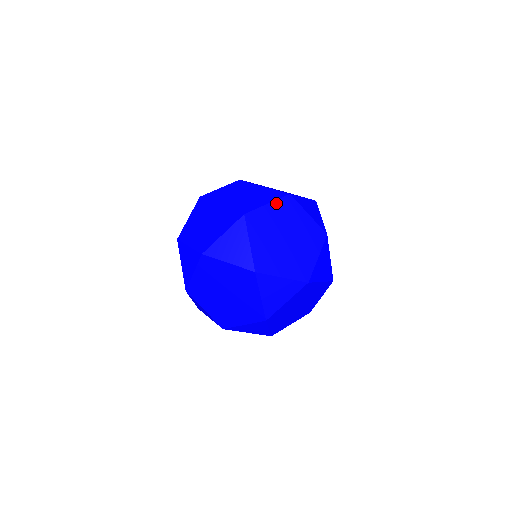
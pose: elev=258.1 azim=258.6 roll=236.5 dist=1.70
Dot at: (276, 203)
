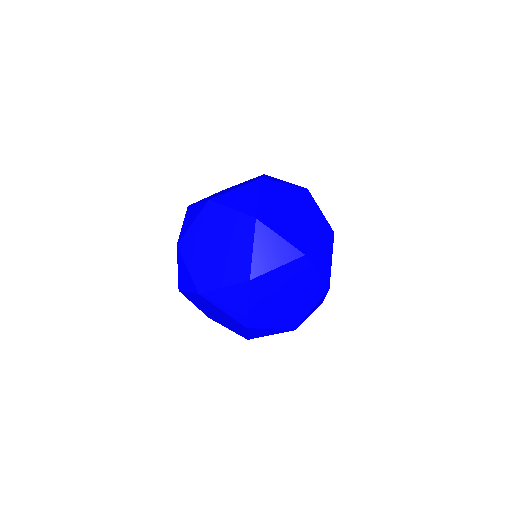
Dot at: (293, 187)
